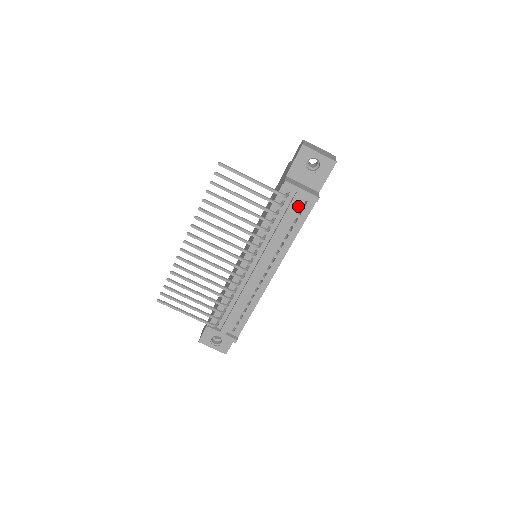
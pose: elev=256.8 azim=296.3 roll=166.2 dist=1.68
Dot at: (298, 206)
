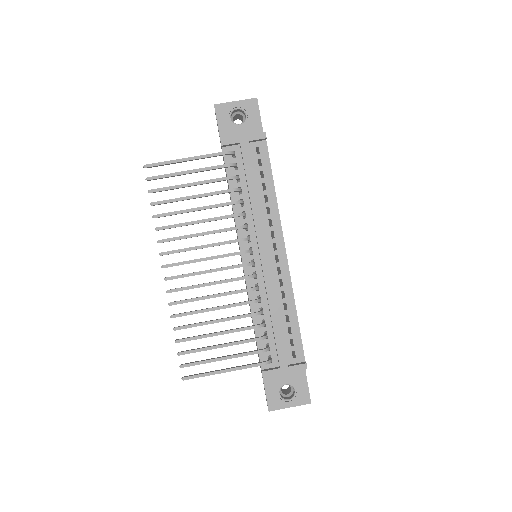
Dot at: (253, 158)
